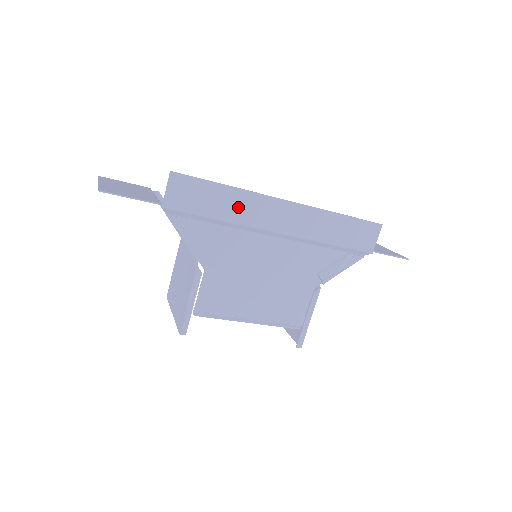
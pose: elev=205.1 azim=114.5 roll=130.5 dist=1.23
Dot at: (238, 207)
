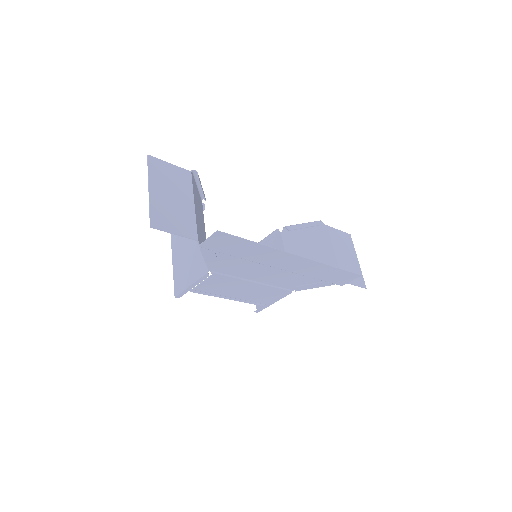
Dot at: (259, 254)
